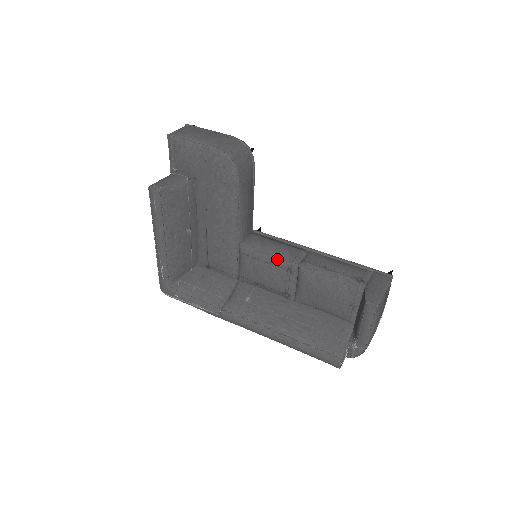
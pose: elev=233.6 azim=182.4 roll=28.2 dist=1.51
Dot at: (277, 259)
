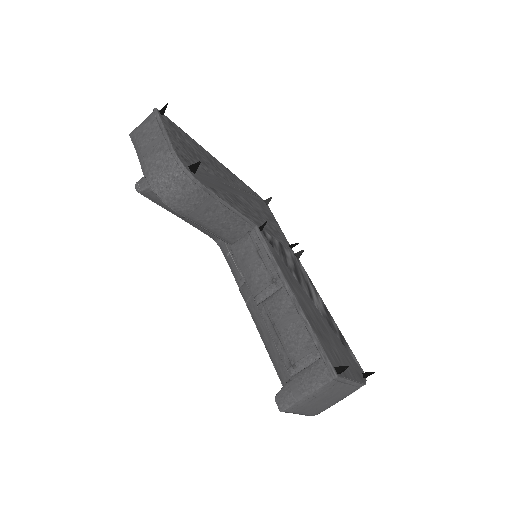
Dot at: (247, 285)
